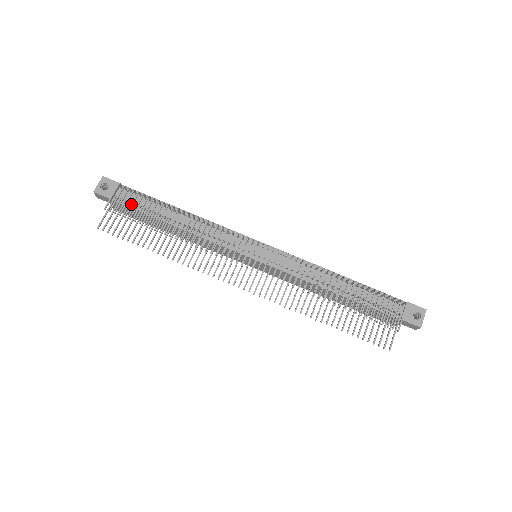
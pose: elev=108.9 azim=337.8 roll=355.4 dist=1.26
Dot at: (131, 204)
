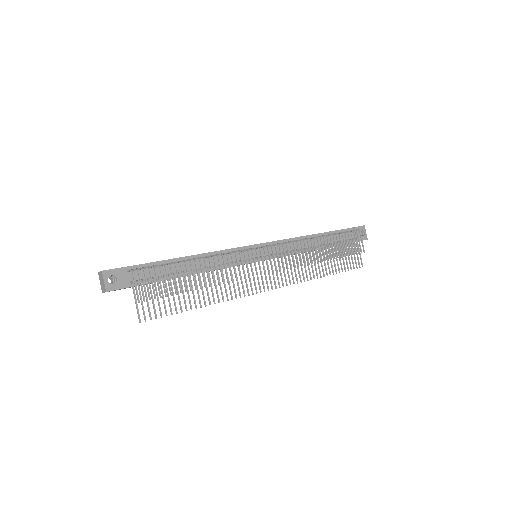
Dot at: (157, 282)
